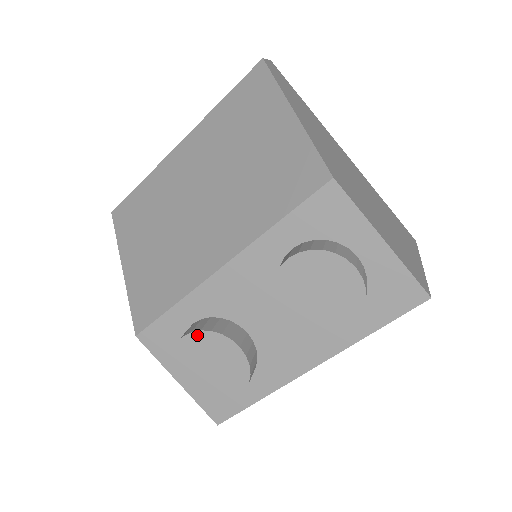
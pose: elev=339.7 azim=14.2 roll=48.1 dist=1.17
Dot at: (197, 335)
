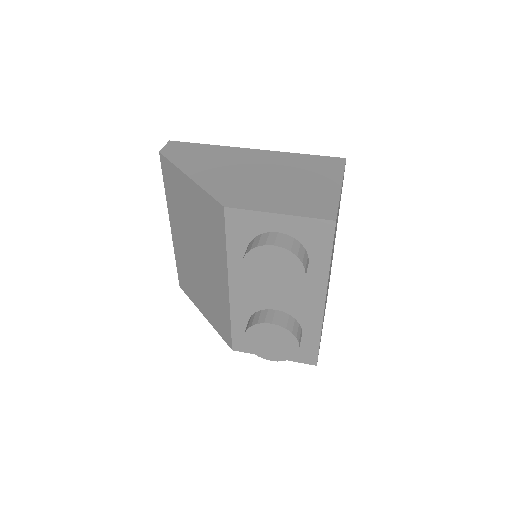
Dot at: (248, 333)
